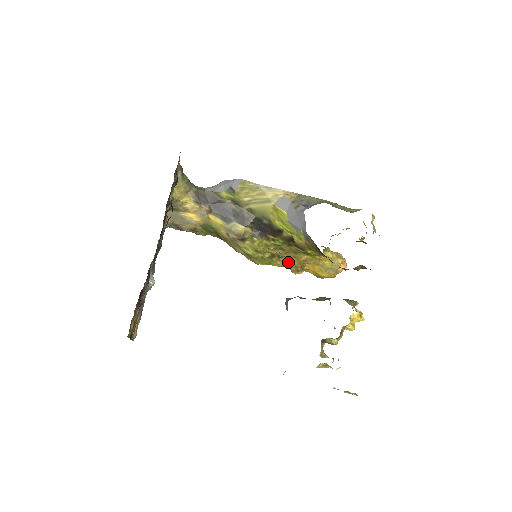
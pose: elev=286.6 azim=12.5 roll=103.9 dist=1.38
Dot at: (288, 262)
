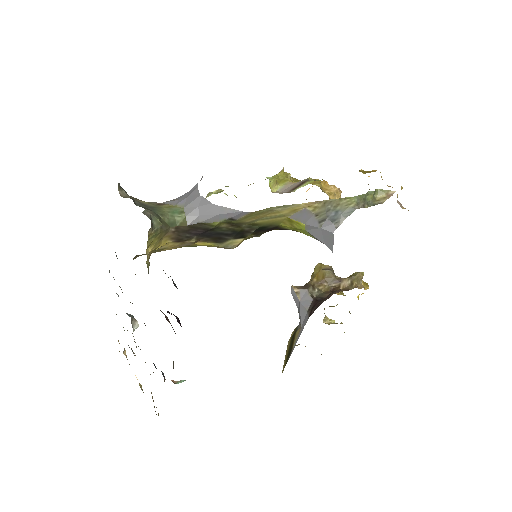
Dot at: occluded
